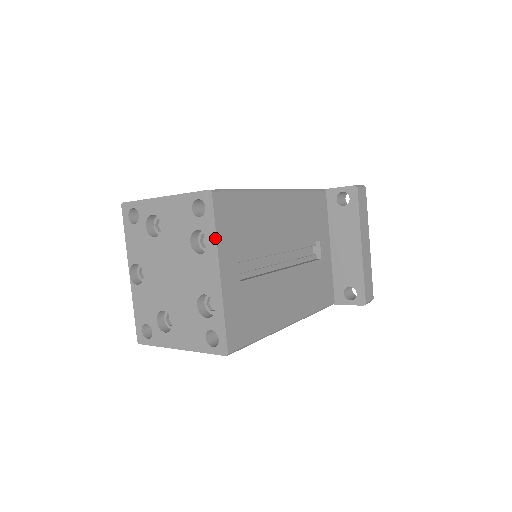
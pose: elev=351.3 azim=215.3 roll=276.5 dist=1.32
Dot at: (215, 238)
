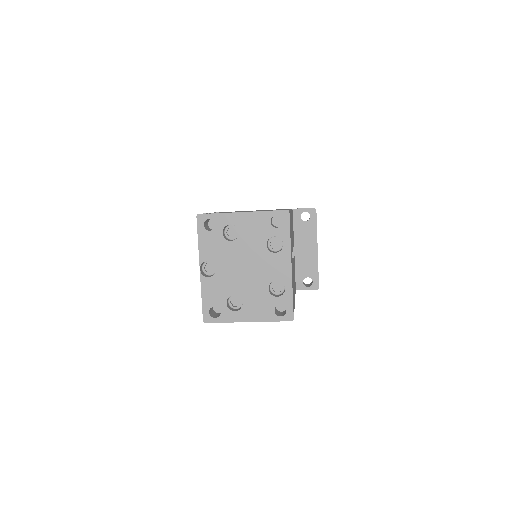
Dot at: (290, 242)
